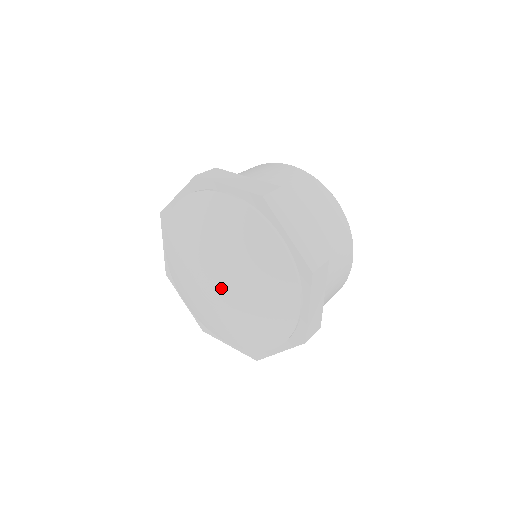
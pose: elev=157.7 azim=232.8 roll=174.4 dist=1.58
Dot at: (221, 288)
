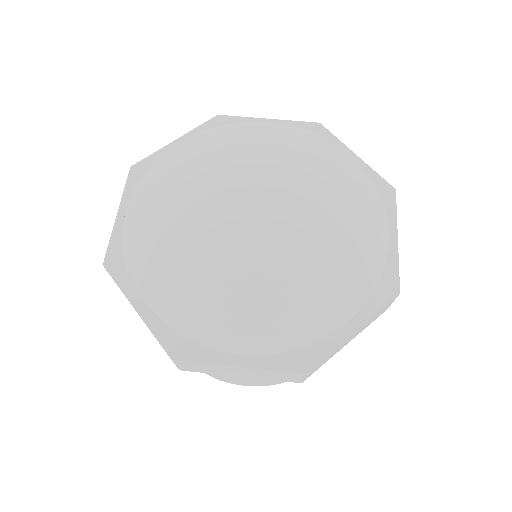
Dot at: (264, 219)
